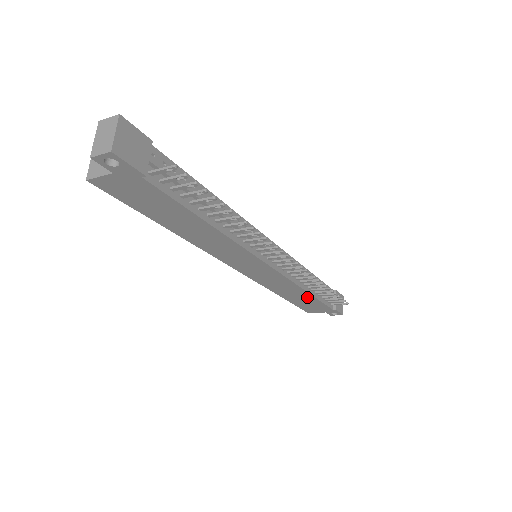
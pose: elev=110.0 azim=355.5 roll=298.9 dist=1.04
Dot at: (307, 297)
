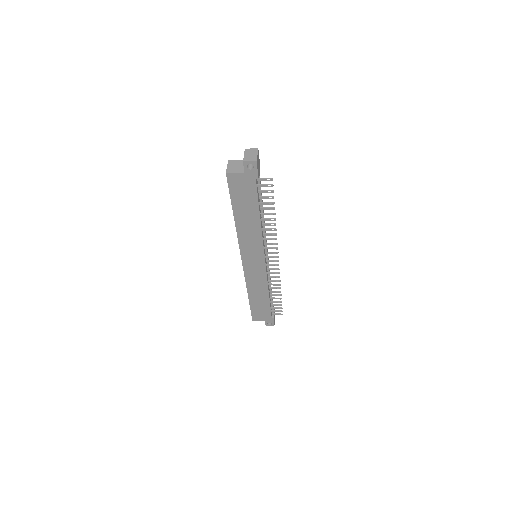
Dot at: (265, 300)
